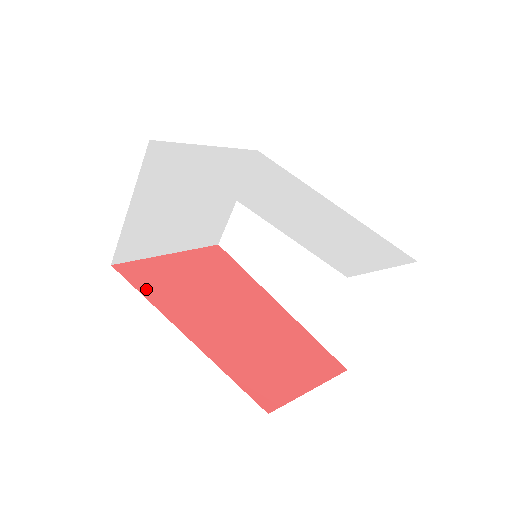
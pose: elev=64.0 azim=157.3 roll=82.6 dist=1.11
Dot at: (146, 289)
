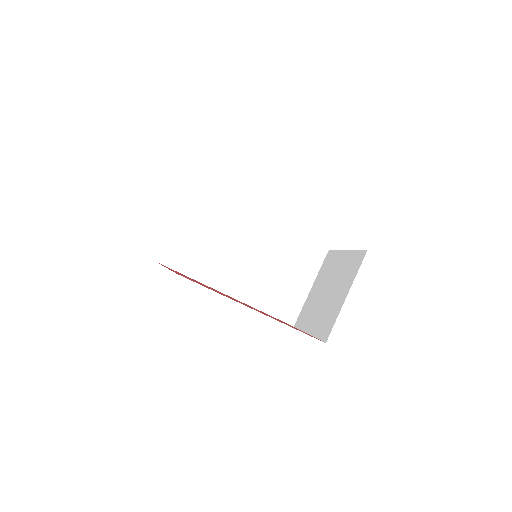
Dot at: occluded
